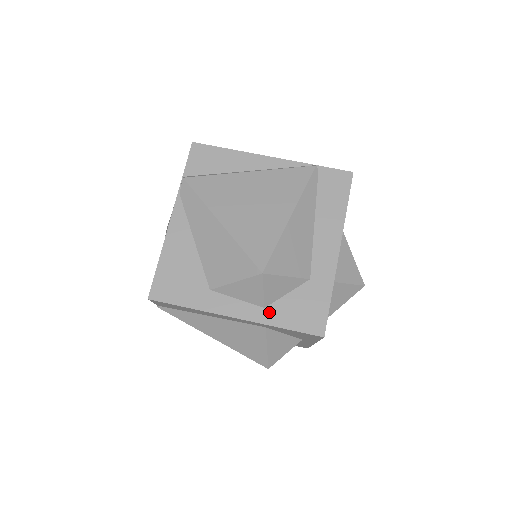
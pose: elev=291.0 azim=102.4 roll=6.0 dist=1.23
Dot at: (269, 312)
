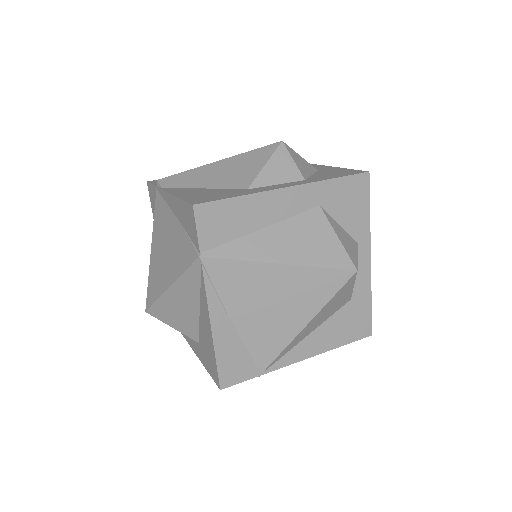
Dot at: (311, 179)
